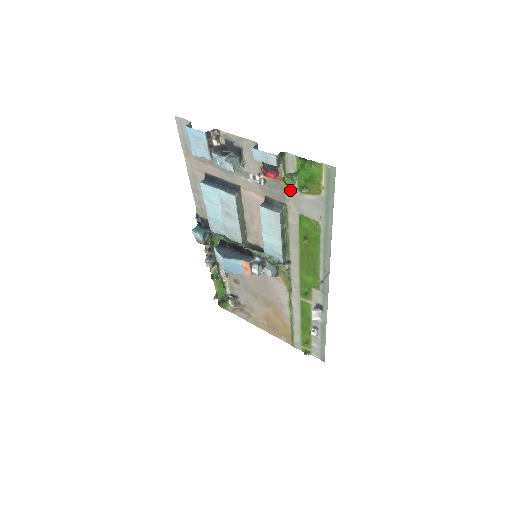
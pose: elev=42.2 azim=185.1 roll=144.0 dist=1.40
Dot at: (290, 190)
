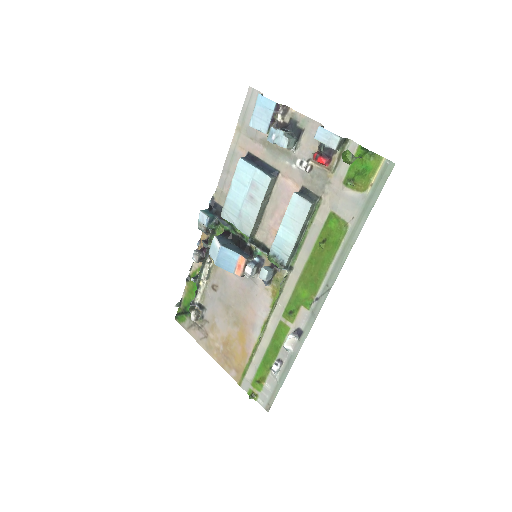
Dot at: (334, 182)
